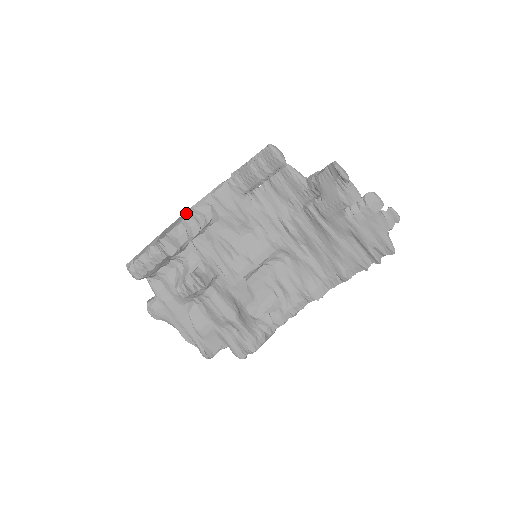
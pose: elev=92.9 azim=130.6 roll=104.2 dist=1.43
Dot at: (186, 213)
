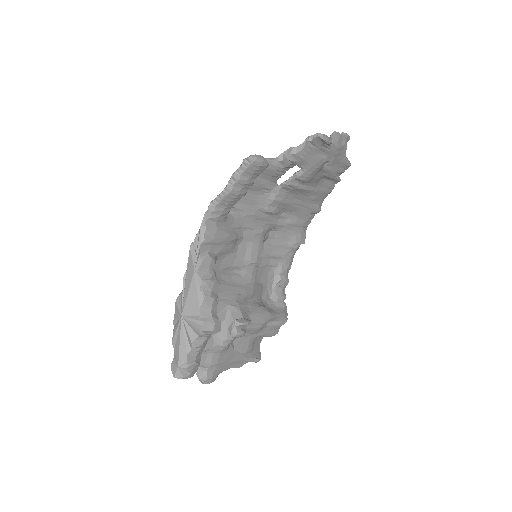
Dot at: (196, 283)
